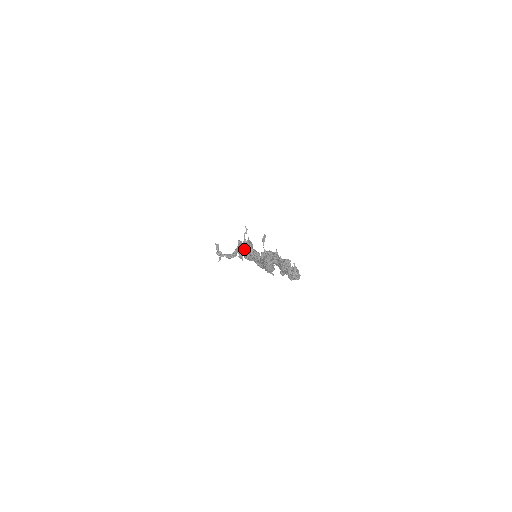
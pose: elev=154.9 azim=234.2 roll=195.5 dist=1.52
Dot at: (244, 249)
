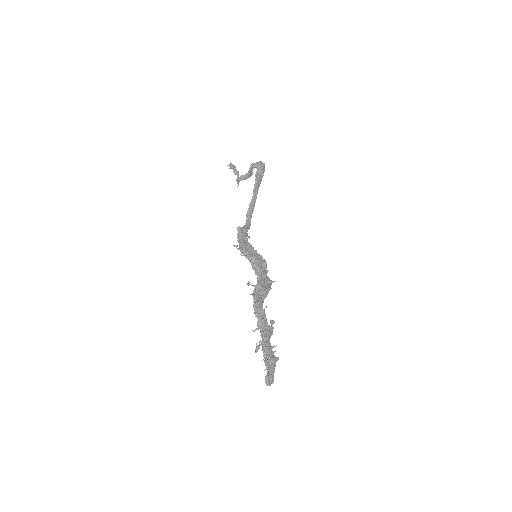
Dot at: occluded
